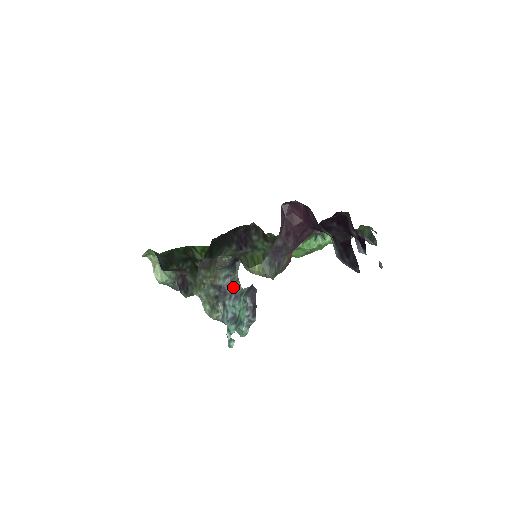
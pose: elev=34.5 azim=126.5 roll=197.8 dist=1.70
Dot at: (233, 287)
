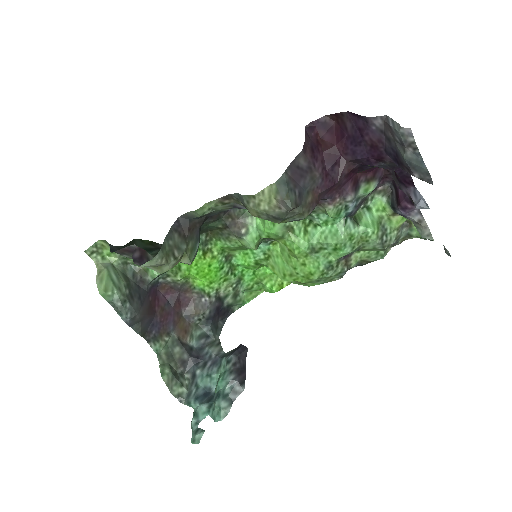
Dot at: (211, 351)
